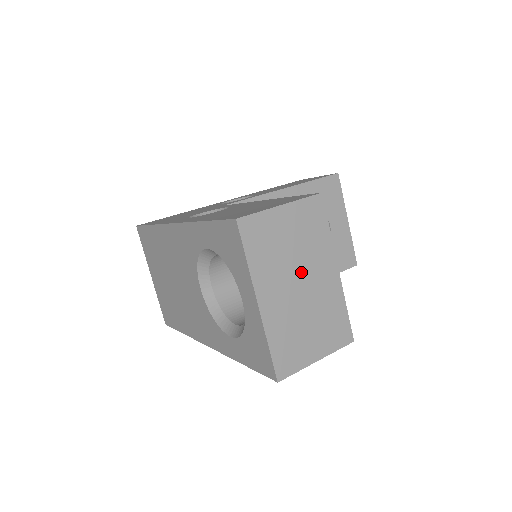
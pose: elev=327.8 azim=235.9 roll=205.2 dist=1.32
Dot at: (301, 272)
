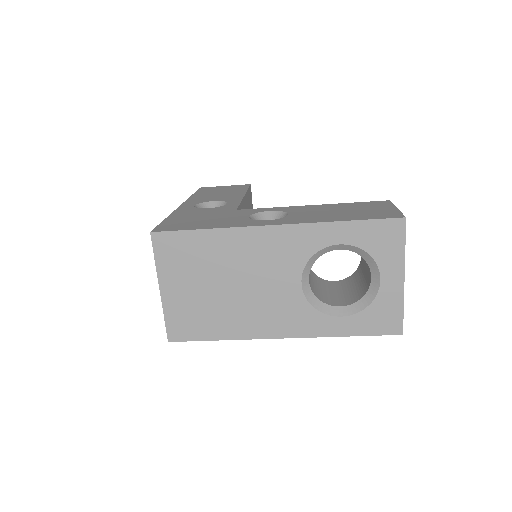
Dot at: occluded
